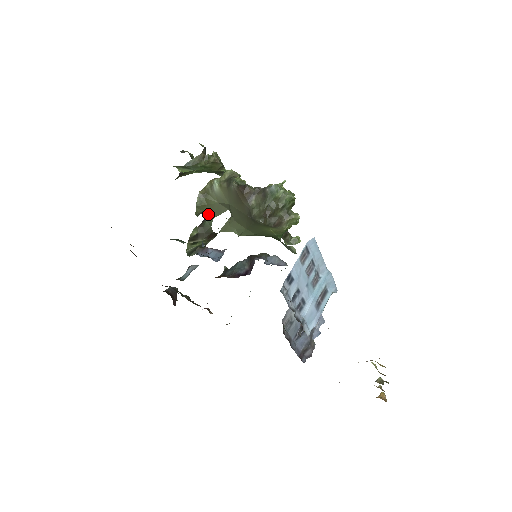
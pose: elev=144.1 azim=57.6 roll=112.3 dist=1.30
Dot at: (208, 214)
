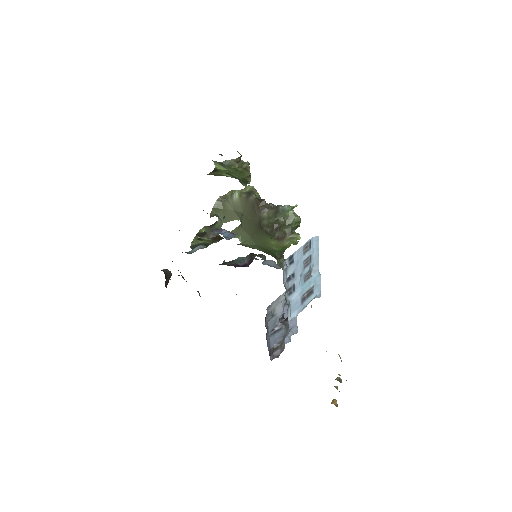
Dot at: (221, 218)
